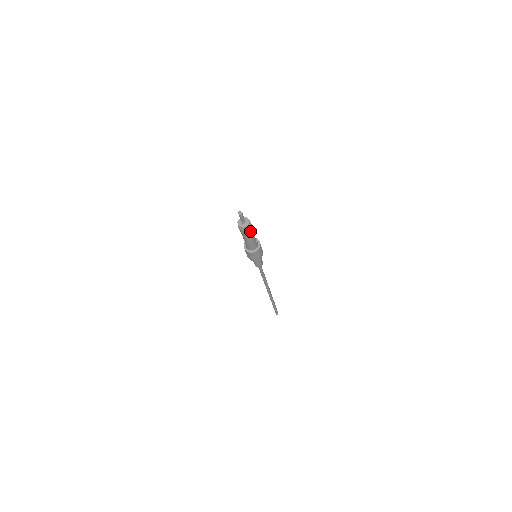
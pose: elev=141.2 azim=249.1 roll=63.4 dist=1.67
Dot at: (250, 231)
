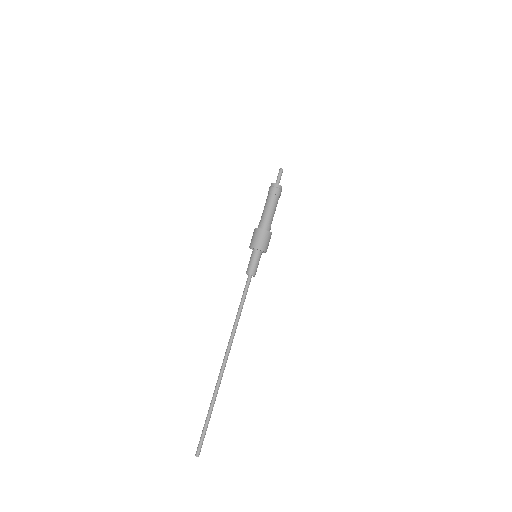
Dot at: (277, 197)
